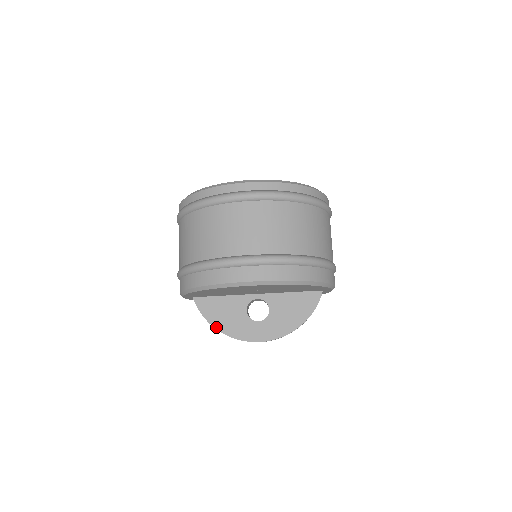
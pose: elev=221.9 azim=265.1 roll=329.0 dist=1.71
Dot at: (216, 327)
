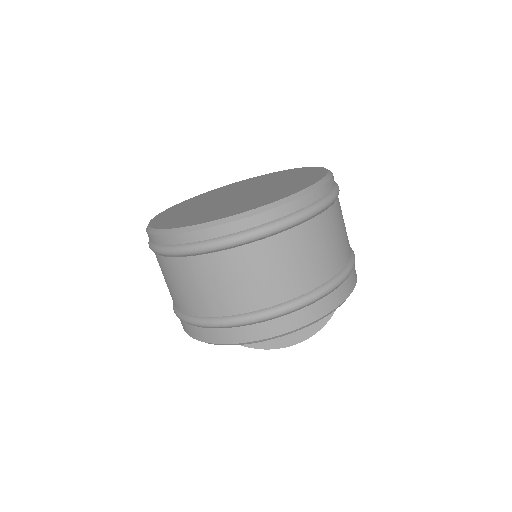
Dot at: occluded
